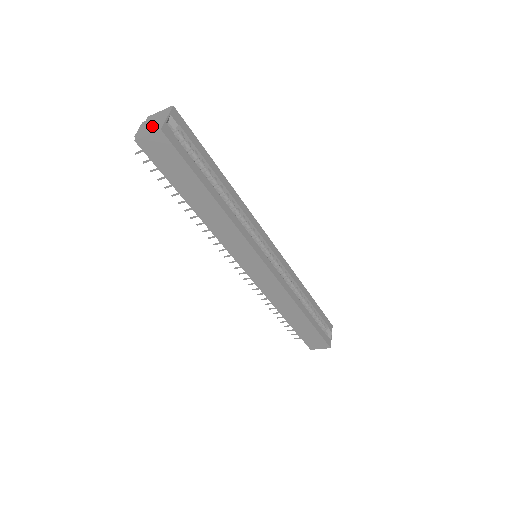
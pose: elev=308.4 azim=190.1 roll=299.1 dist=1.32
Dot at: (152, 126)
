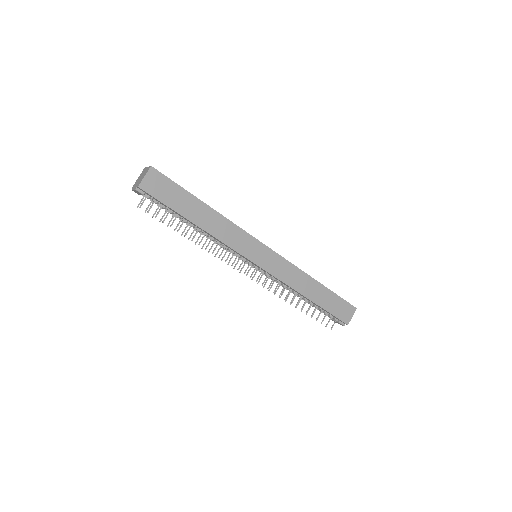
Dot at: (142, 176)
